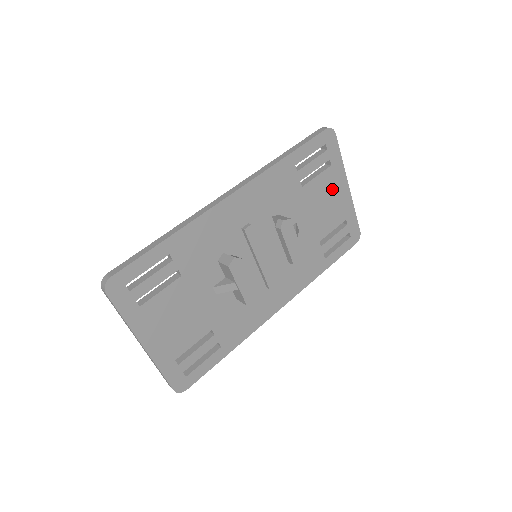
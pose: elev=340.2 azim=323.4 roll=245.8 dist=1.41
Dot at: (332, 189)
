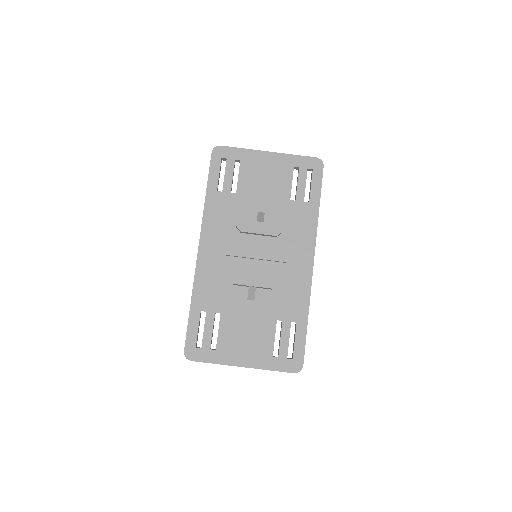
Dot at: (259, 168)
